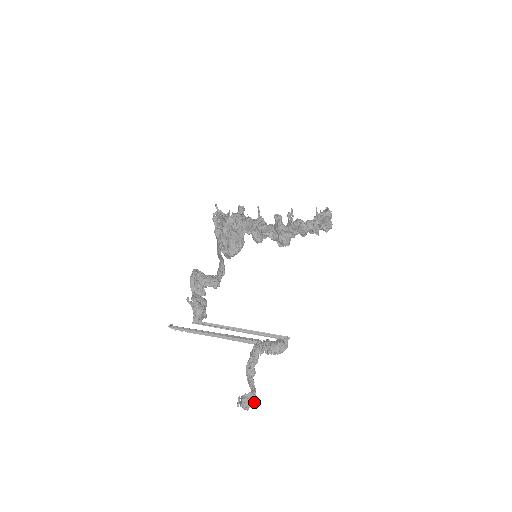
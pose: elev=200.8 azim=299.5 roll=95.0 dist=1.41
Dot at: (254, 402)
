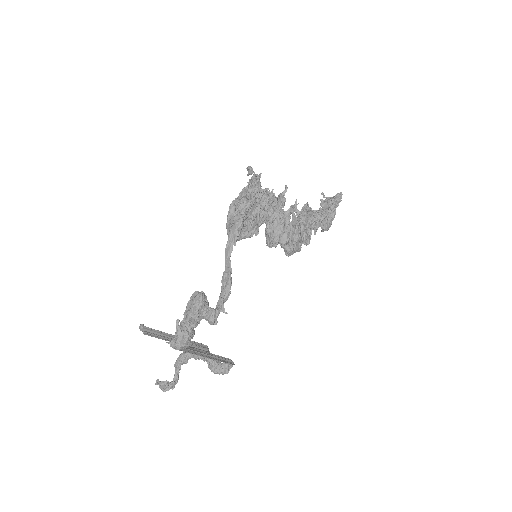
Dot at: (172, 389)
